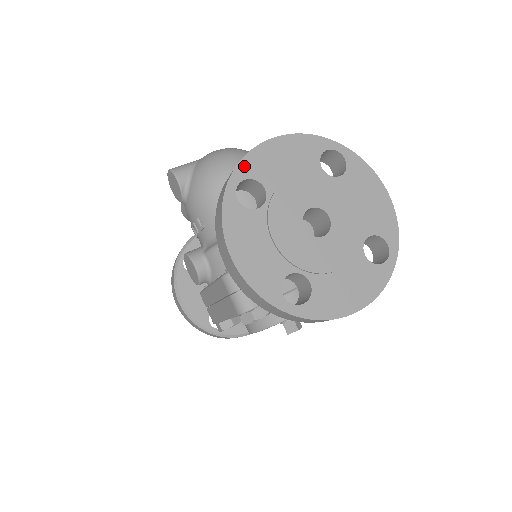
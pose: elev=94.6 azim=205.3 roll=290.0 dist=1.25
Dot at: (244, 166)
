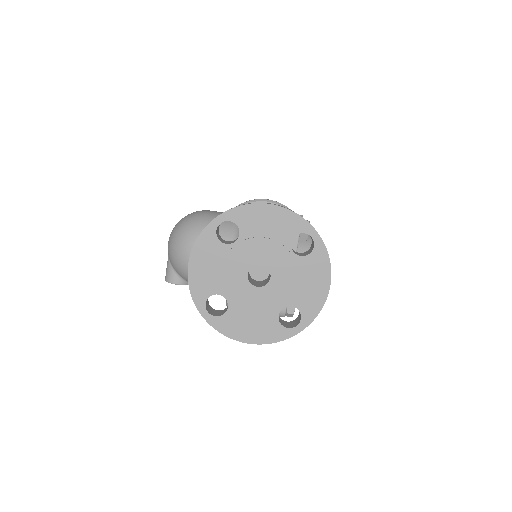
Dot at: (197, 298)
